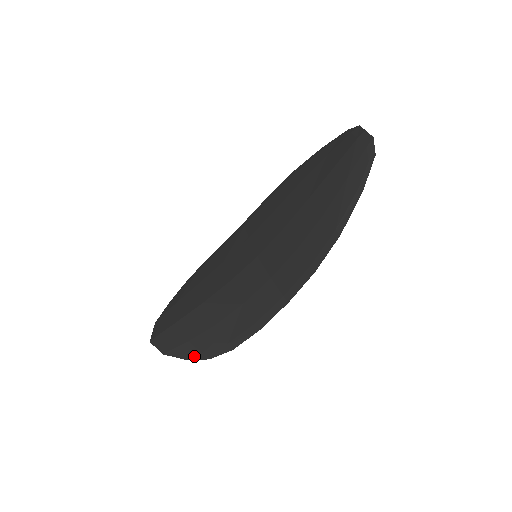
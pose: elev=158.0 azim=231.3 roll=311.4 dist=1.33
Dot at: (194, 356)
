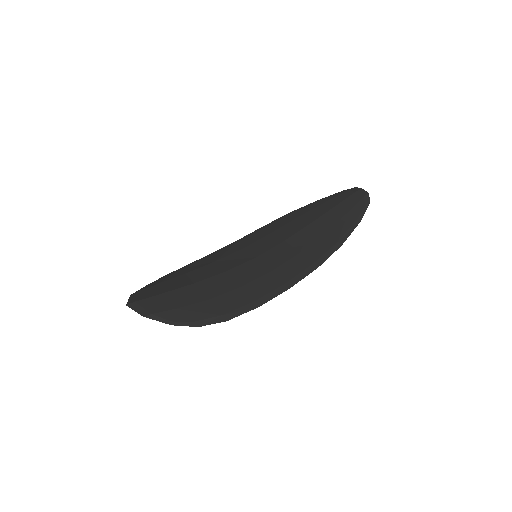
Dot at: (181, 322)
